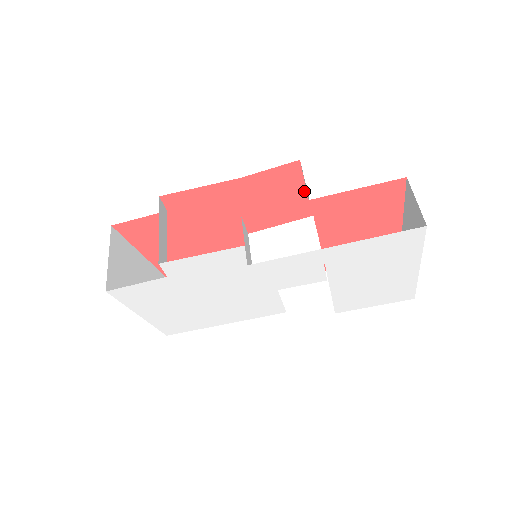
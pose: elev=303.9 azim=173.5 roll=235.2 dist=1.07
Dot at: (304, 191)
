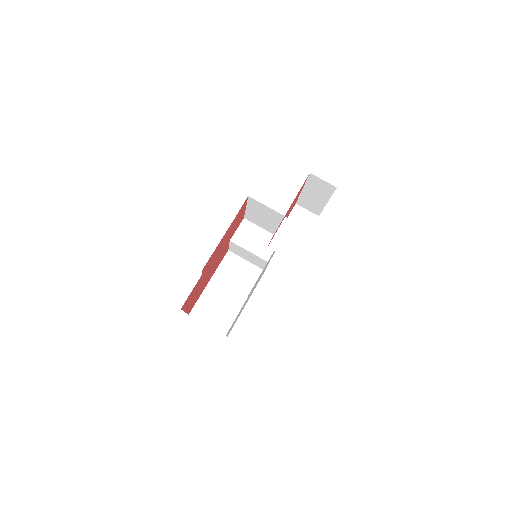
Dot at: (245, 208)
